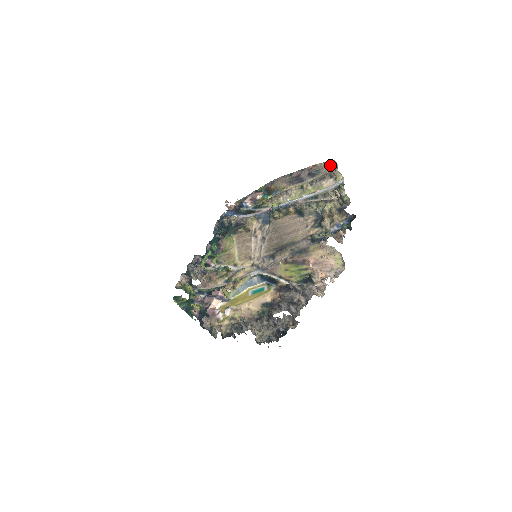
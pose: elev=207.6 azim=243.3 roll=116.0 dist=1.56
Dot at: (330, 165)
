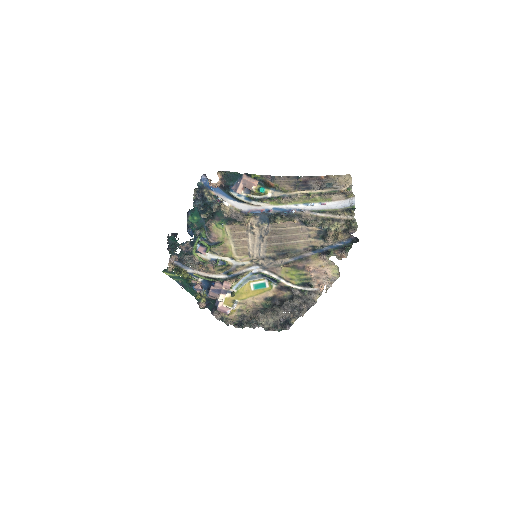
Dot at: (344, 180)
